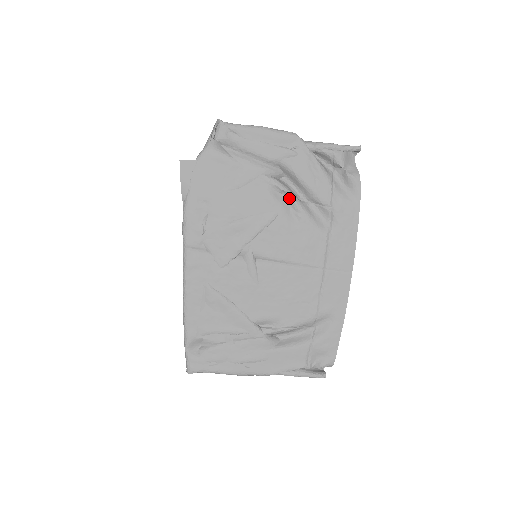
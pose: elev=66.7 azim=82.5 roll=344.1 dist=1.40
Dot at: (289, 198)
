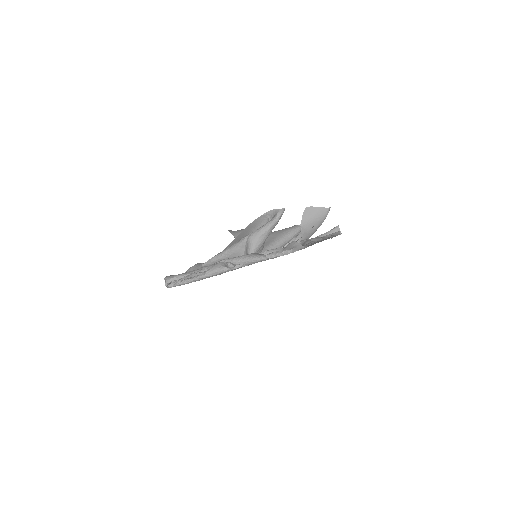
Dot at: occluded
